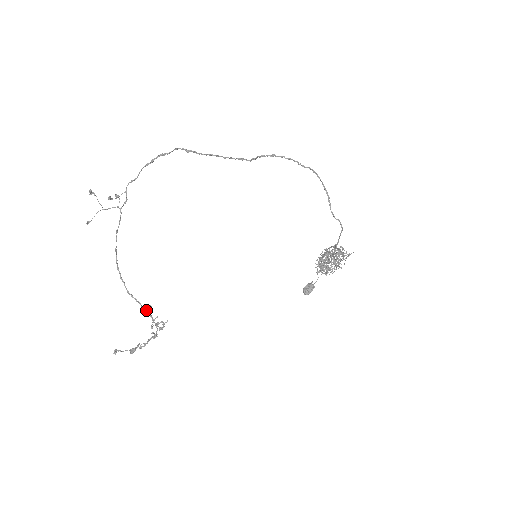
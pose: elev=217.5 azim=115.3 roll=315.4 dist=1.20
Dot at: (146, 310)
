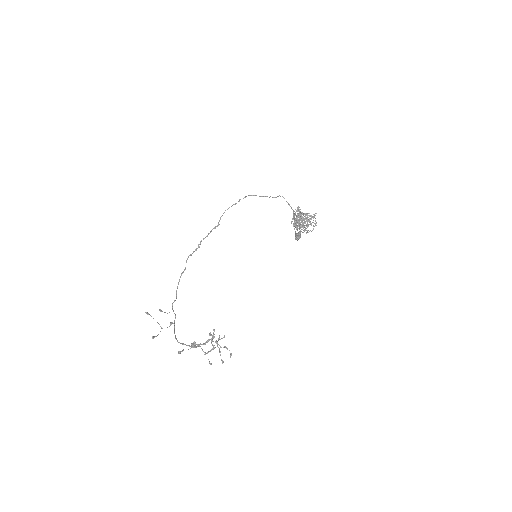
Dot at: (205, 342)
